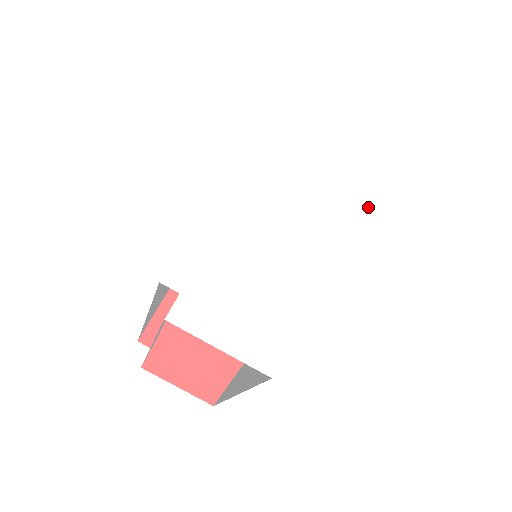
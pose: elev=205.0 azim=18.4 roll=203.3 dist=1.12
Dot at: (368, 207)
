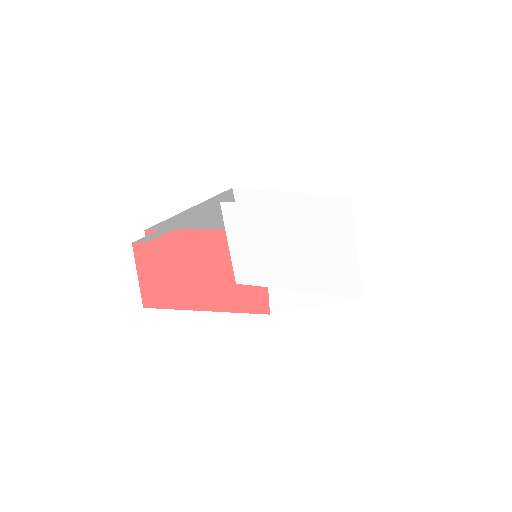
Dot at: (341, 286)
